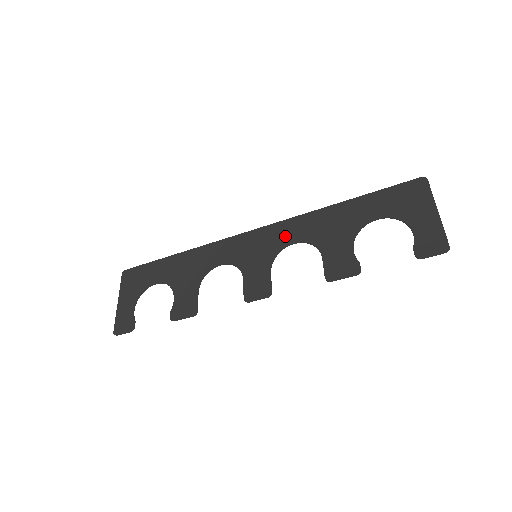
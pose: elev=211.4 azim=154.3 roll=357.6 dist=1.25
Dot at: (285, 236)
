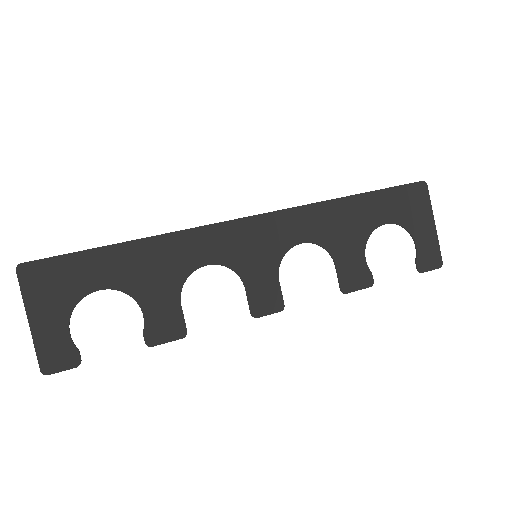
Dot at: (291, 232)
